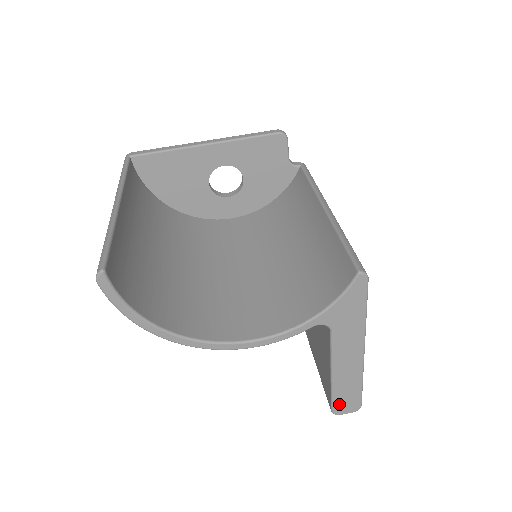
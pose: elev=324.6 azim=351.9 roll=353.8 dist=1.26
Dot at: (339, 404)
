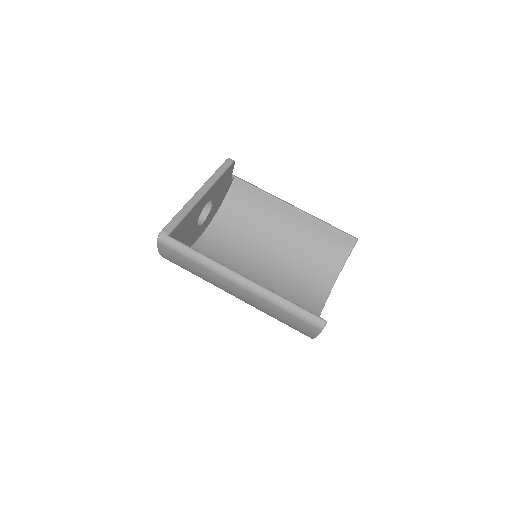
Dot at: occluded
